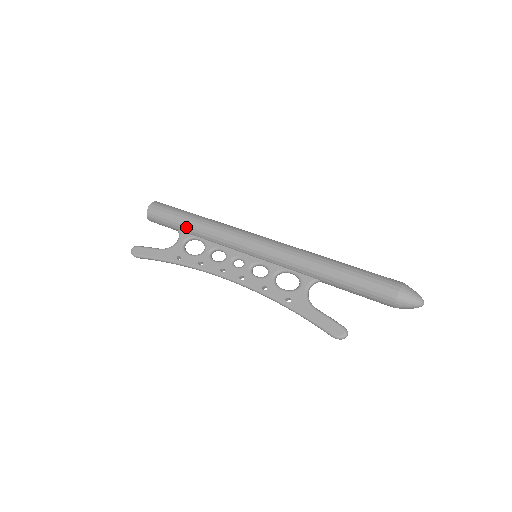
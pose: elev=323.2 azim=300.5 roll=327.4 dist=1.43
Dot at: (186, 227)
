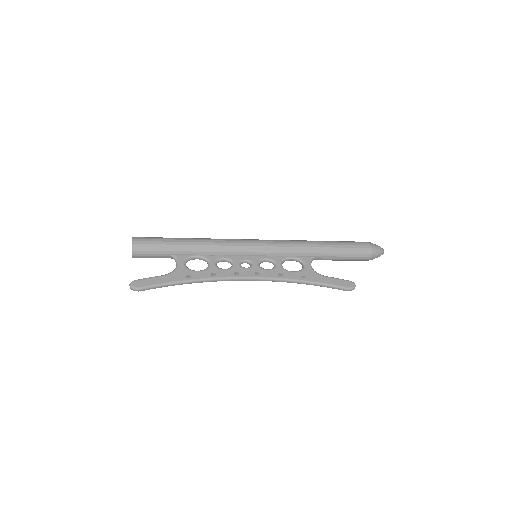
Dot at: (183, 249)
